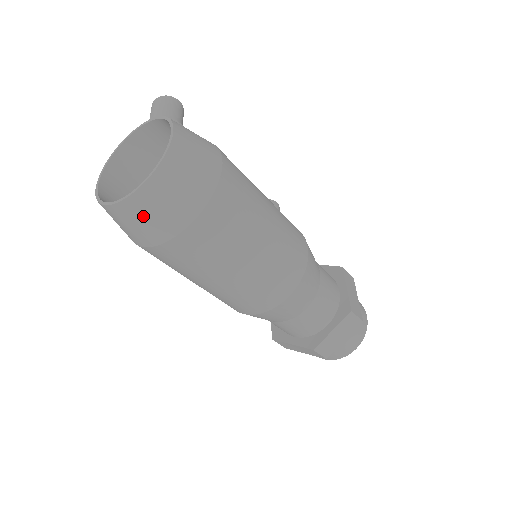
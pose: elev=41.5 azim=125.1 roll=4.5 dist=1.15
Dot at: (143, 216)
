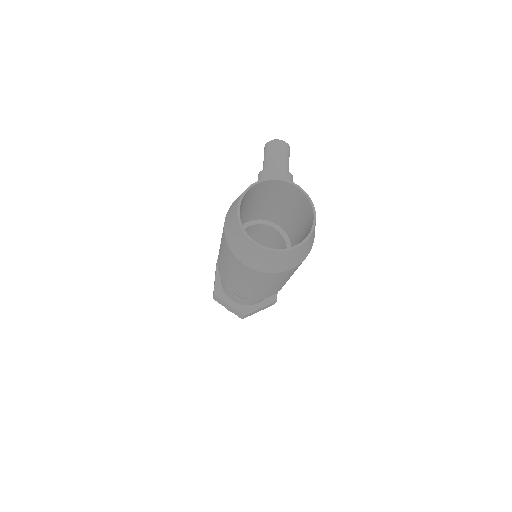
Dot at: (272, 260)
